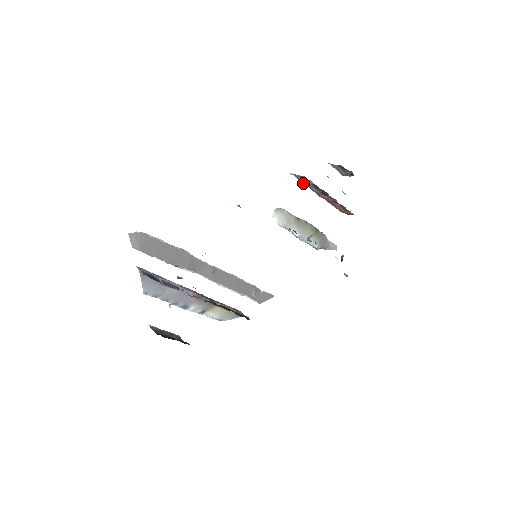
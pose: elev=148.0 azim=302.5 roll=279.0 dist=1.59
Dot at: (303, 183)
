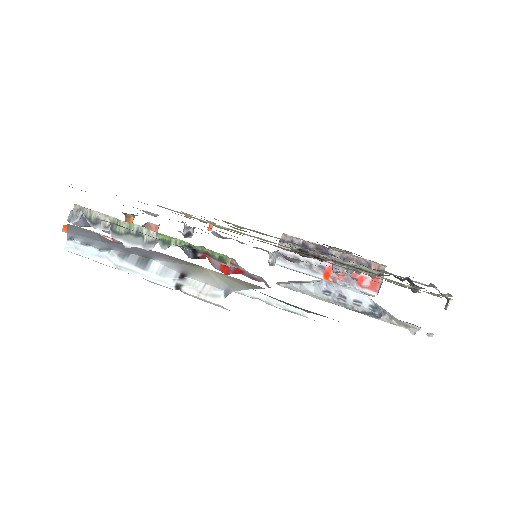
Dot at: (297, 266)
